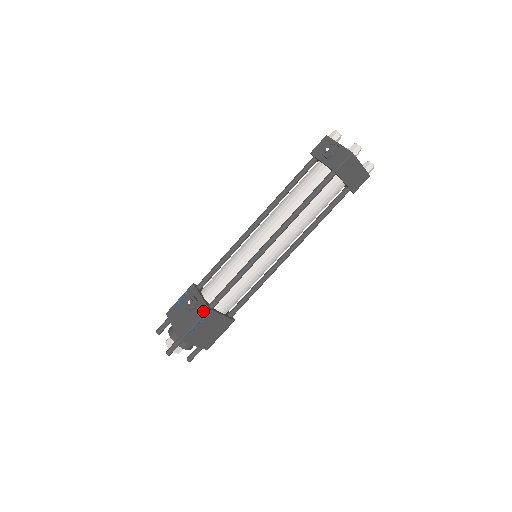
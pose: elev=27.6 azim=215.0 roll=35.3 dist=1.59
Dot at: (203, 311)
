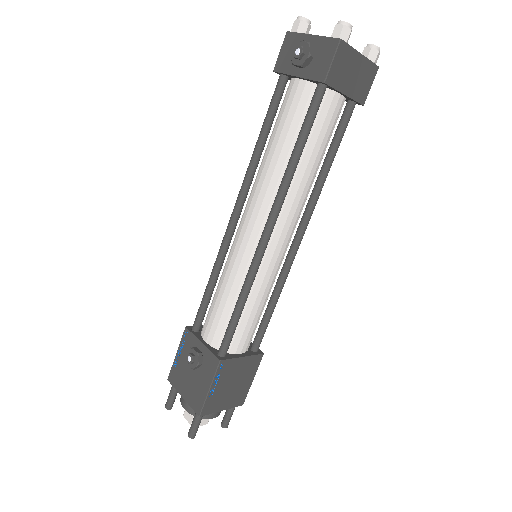
Dot at: (213, 366)
